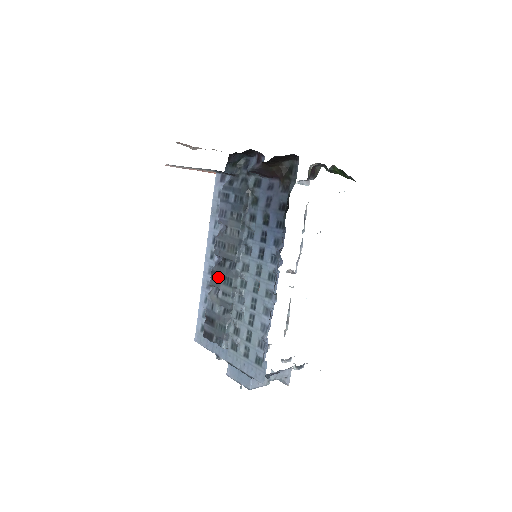
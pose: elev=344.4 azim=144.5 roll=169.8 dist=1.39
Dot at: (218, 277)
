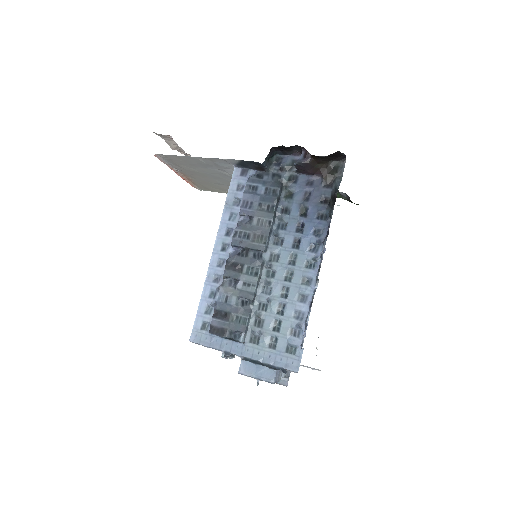
Dot at: (237, 268)
